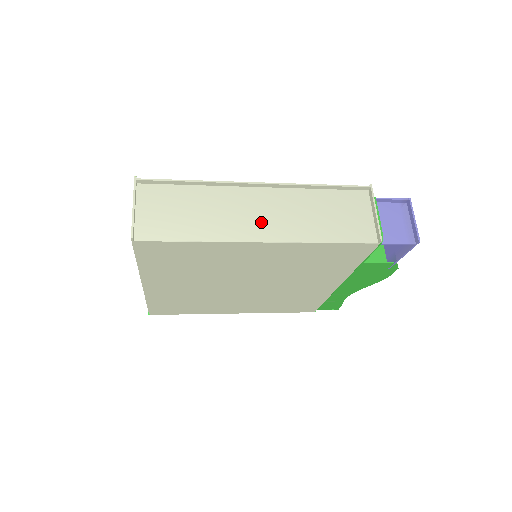
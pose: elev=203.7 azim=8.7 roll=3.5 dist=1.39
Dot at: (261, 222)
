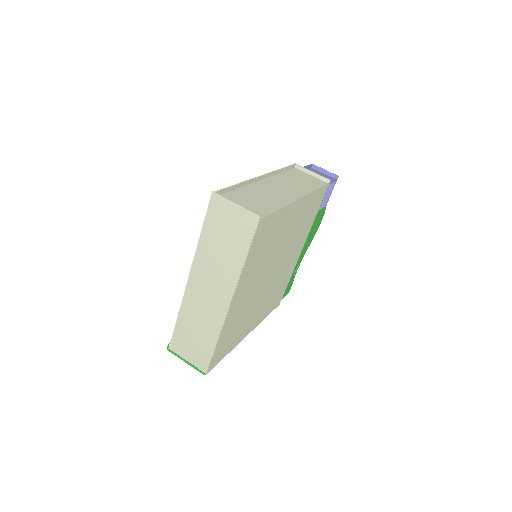
Dot at: (286, 192)
